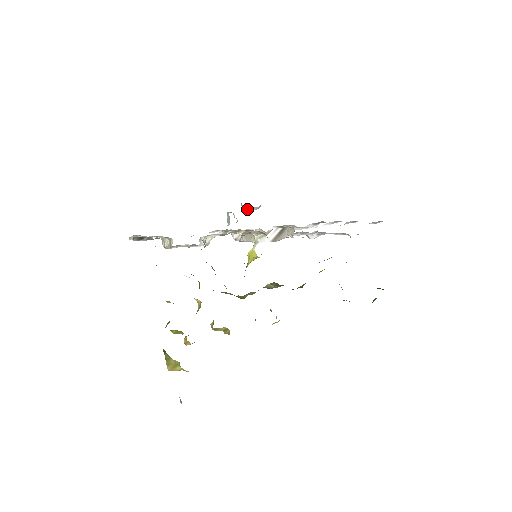
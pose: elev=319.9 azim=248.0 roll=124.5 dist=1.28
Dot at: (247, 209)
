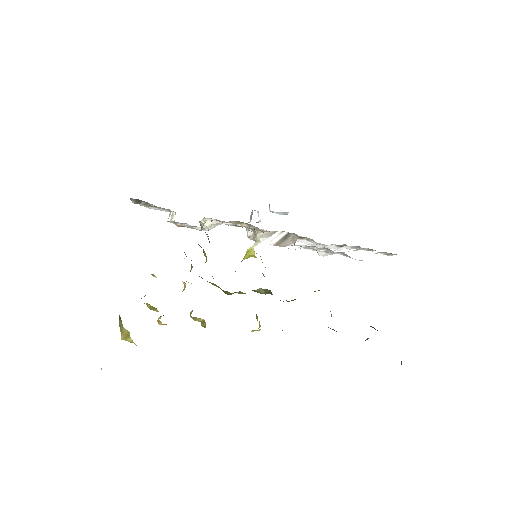
Dot at: (274, 212)
